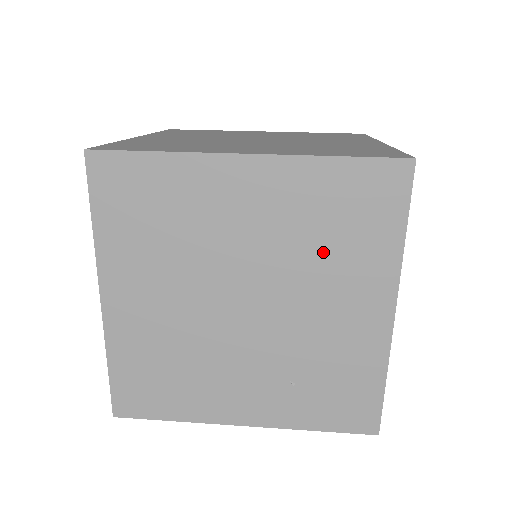
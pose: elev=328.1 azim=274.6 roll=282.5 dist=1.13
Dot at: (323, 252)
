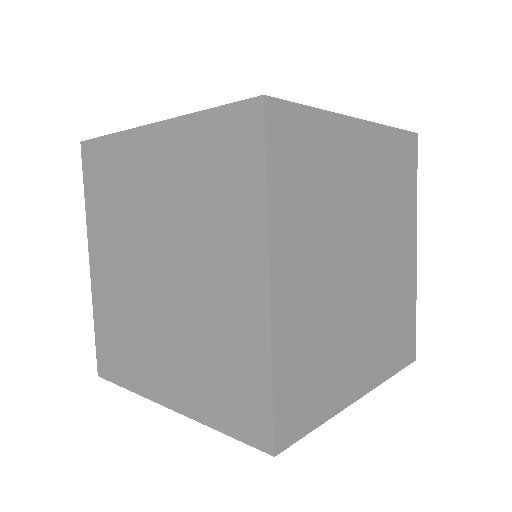
Dot at: (391, 205)
